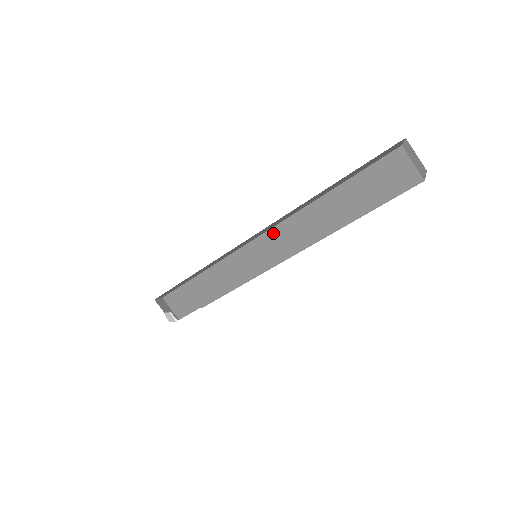
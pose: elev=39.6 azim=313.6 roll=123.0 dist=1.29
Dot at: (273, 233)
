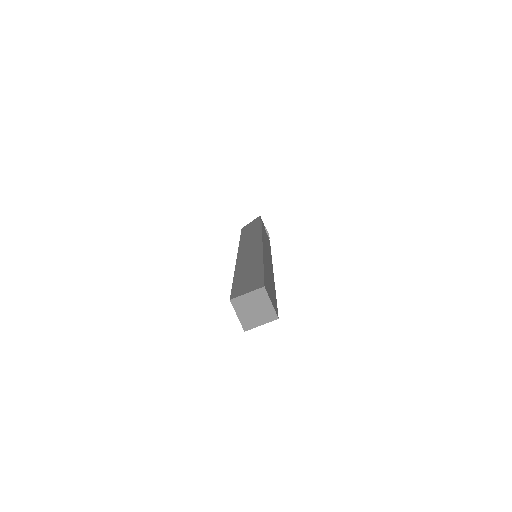
Dot at: occluded
